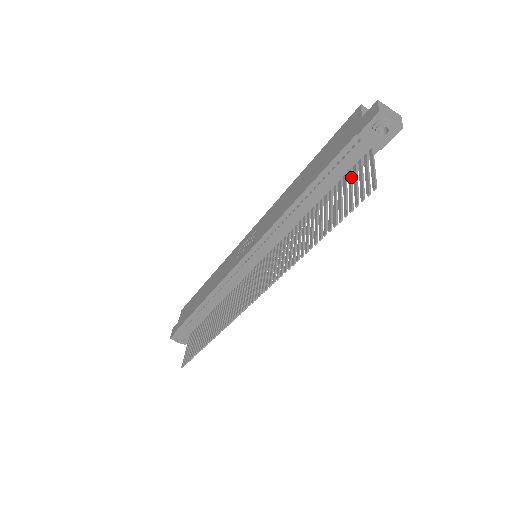
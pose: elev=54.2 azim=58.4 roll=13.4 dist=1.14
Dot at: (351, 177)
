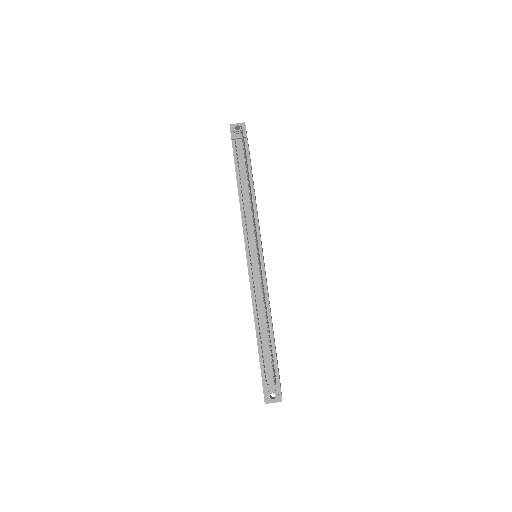
Dot at: occluded
